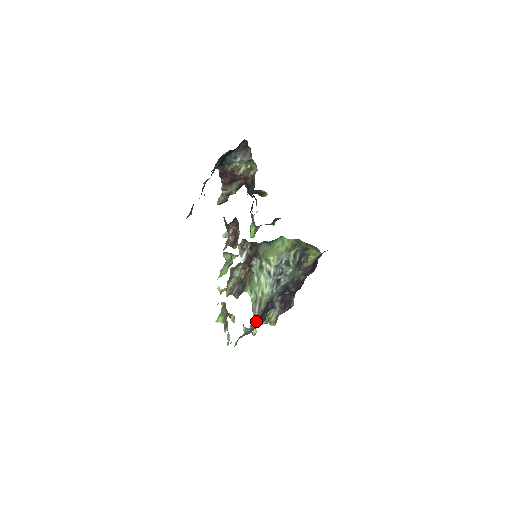
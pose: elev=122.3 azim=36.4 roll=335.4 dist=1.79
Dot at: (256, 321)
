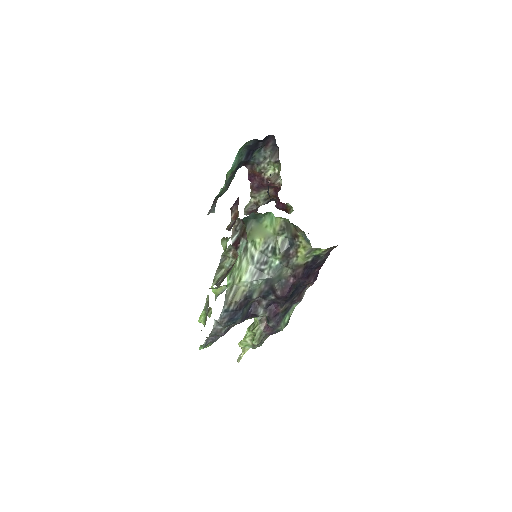
Dot at: (227, 314)
